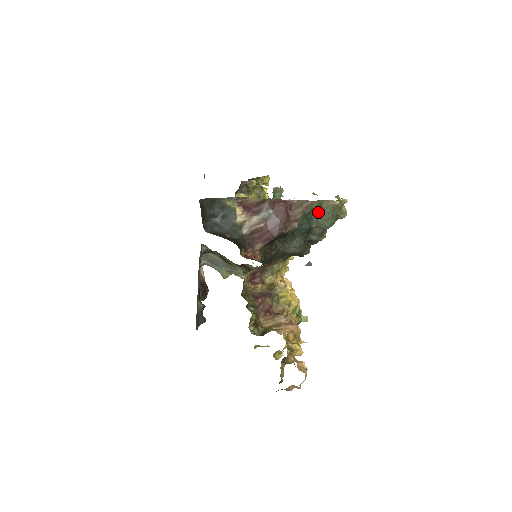
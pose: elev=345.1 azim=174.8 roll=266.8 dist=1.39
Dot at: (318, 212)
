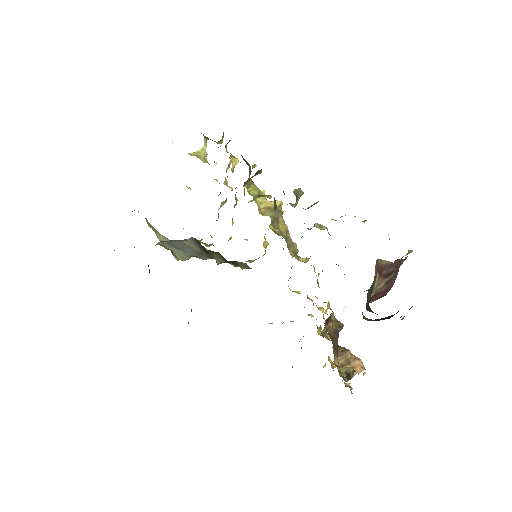
Dot at: occluded
